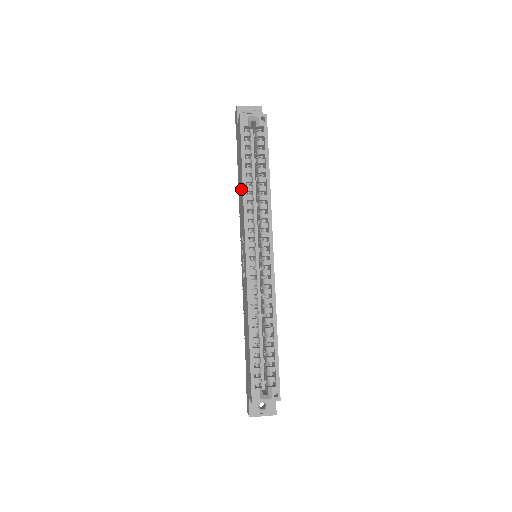
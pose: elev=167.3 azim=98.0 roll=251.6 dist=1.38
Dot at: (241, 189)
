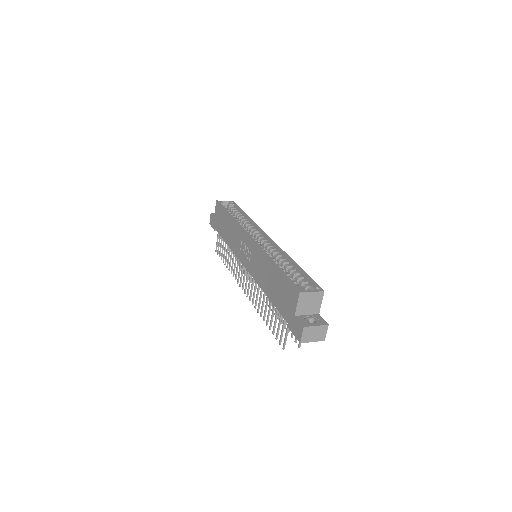
Dot at: (230, 226)
